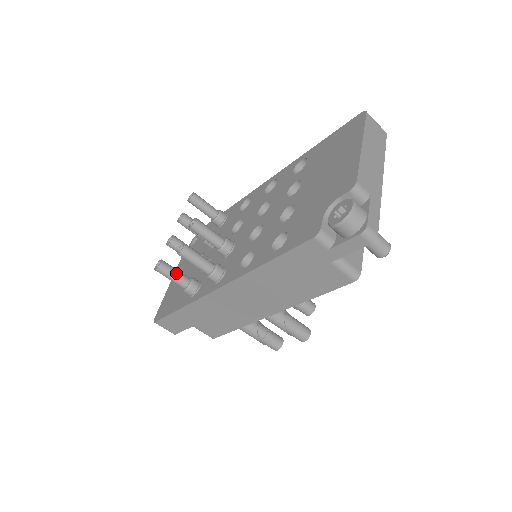
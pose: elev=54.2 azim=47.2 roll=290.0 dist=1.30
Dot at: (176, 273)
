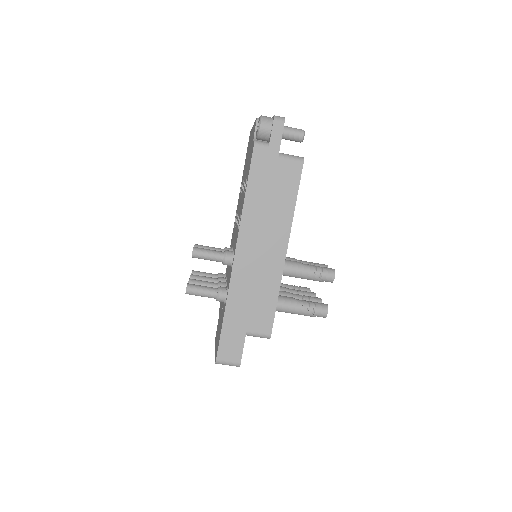
Dot at: (203, 286)
